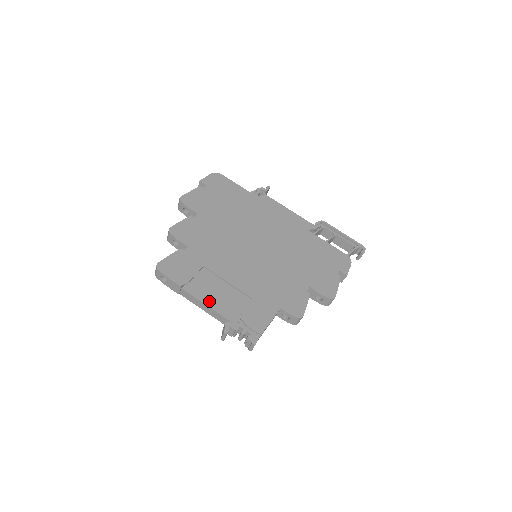
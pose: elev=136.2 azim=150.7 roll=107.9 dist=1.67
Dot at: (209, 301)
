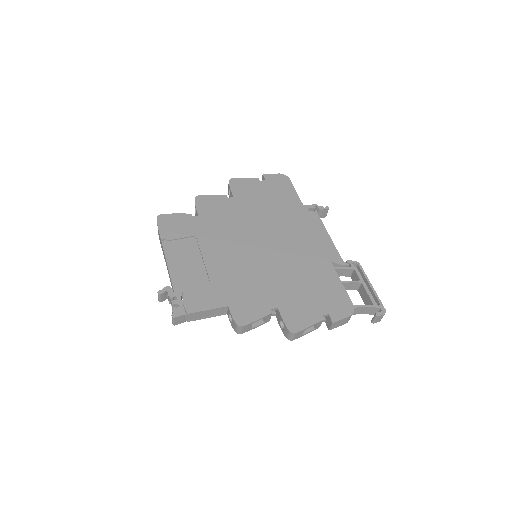
Dot at: (172, 263)
